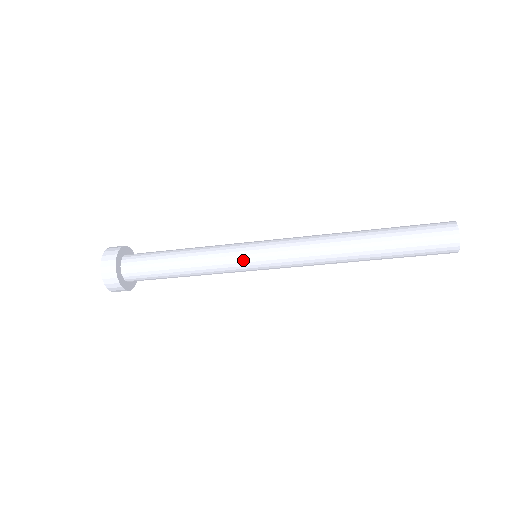
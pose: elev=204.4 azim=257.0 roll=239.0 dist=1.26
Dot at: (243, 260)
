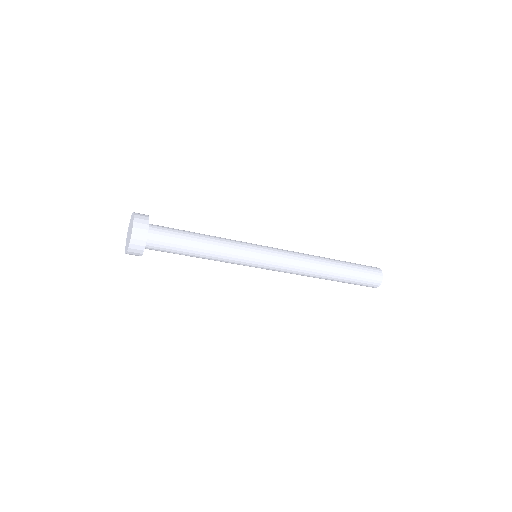
Dot at: (253, 256)
